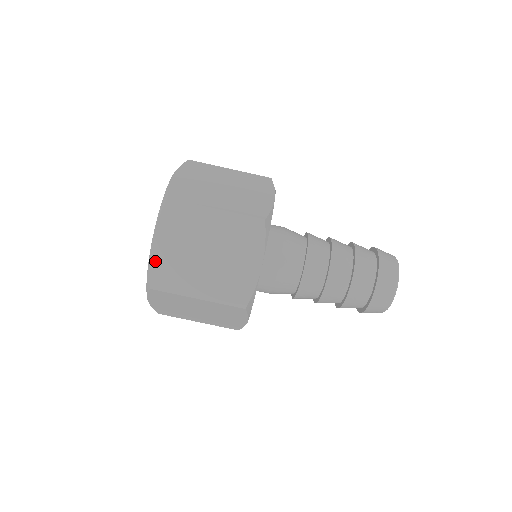
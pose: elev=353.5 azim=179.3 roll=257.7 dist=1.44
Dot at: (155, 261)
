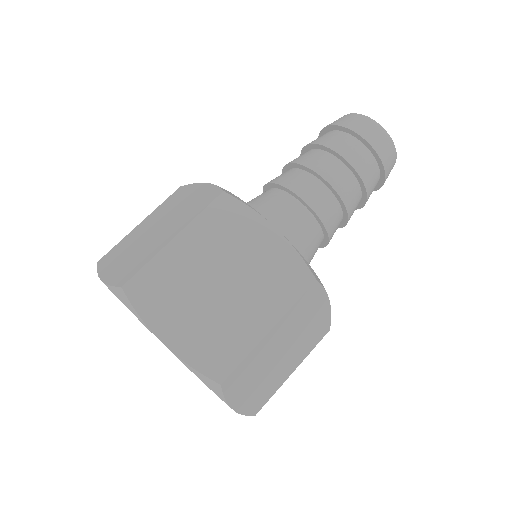
Dot at: (189, 355)
